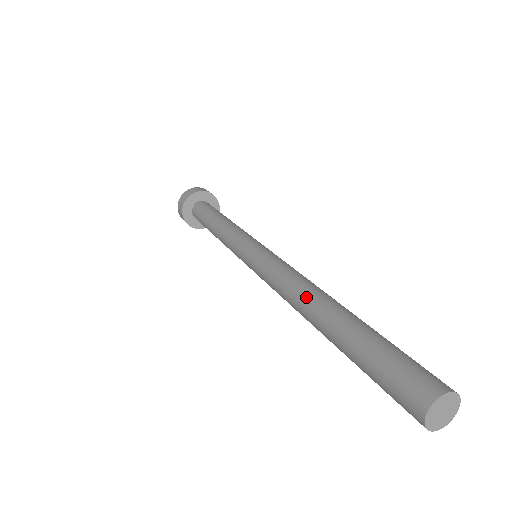
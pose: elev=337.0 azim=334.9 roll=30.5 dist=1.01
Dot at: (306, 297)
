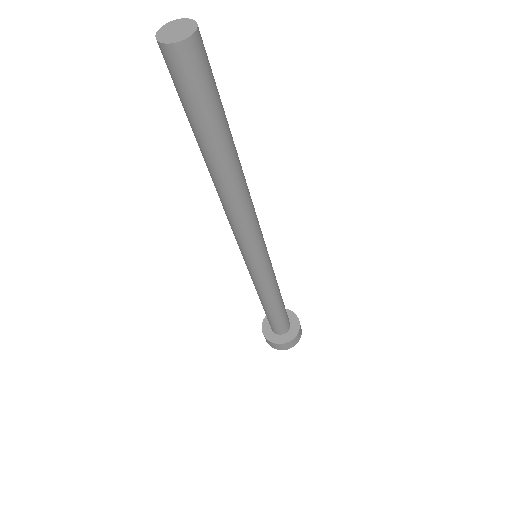
Dot at: occluded
